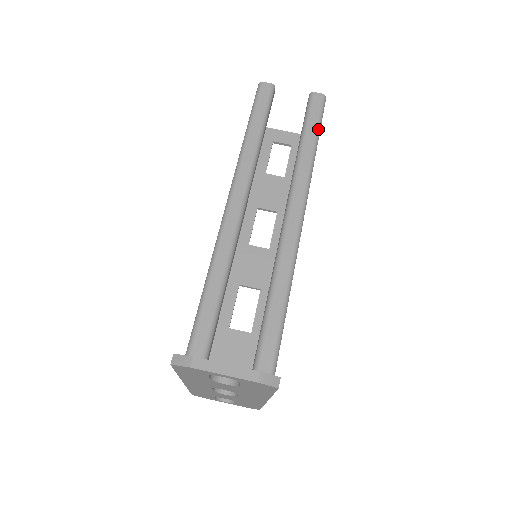
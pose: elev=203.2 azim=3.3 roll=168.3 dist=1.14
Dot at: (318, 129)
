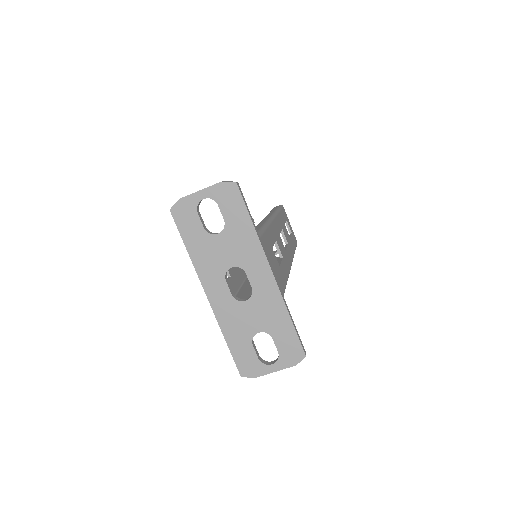
Dot at: (279, 208)
